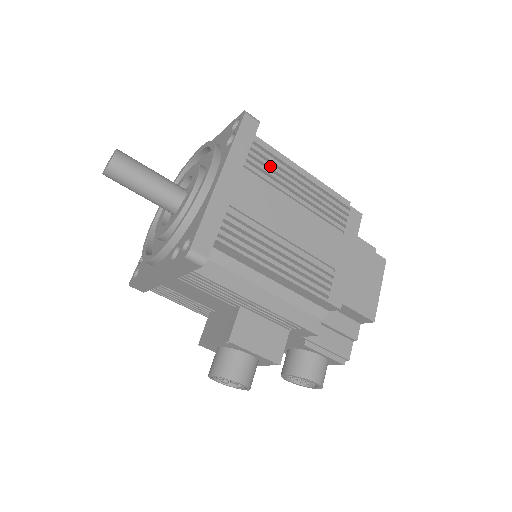
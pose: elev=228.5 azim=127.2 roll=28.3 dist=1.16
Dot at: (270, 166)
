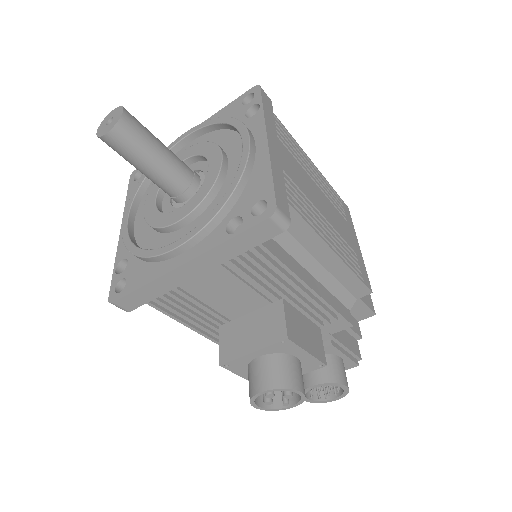
Dot at: (291, 143)
